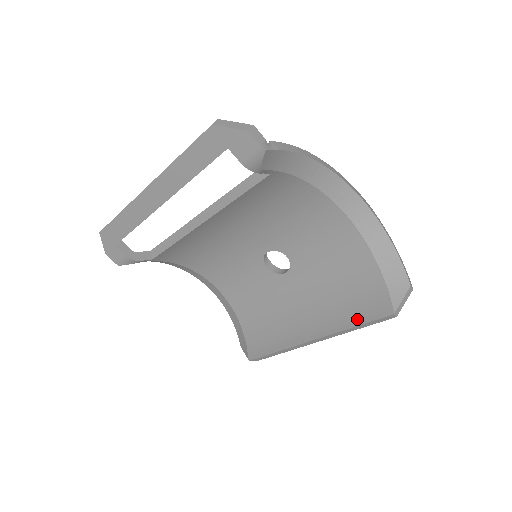
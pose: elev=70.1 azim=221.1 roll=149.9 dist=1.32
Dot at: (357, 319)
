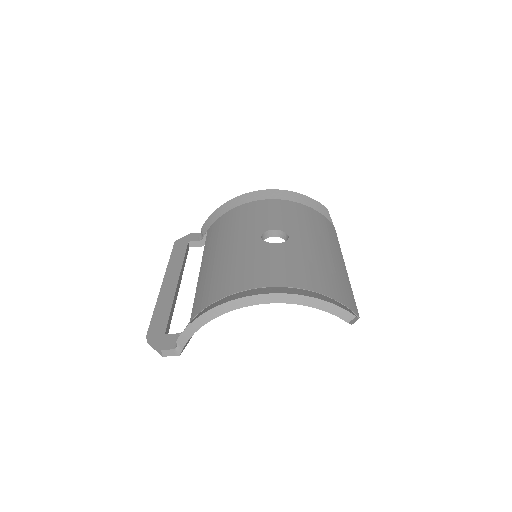
Dot at: occluded
